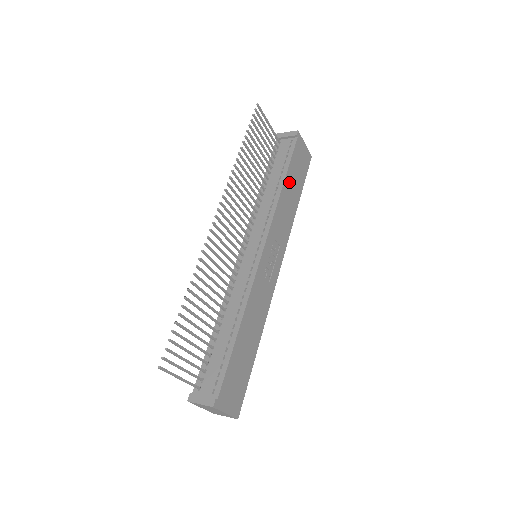
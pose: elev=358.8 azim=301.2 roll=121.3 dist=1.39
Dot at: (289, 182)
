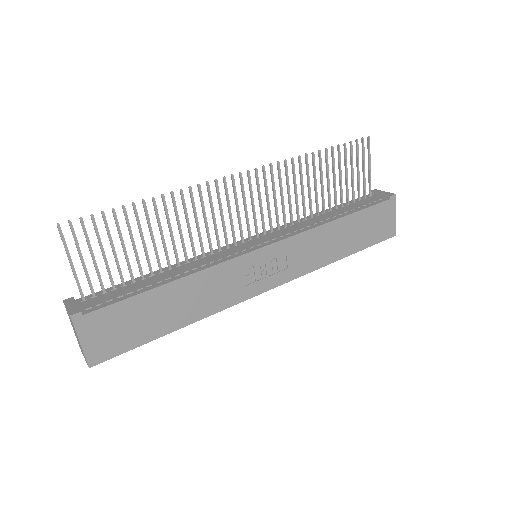
Dot at: (347, 225)
